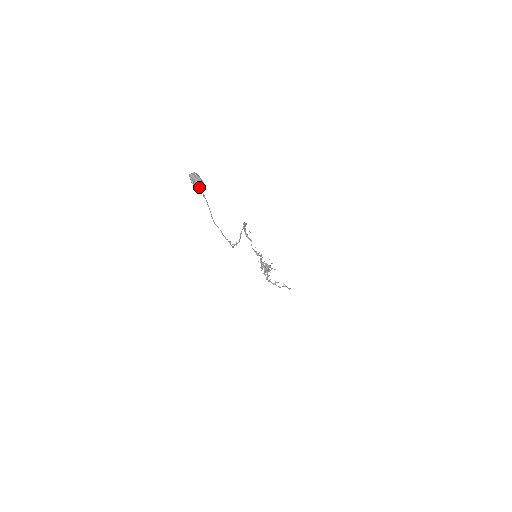
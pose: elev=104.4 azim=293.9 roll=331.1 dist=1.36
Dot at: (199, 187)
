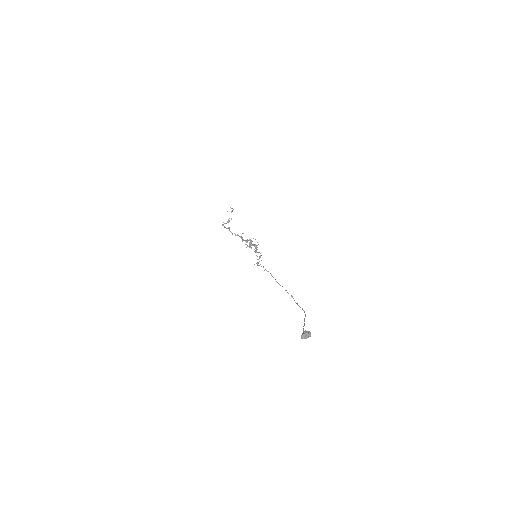
Dot at: (310, 336)
